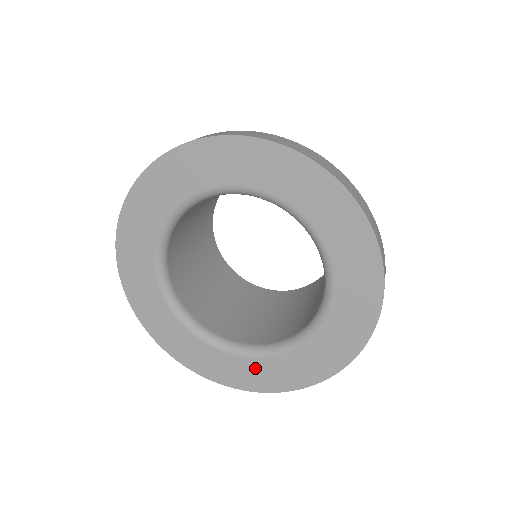
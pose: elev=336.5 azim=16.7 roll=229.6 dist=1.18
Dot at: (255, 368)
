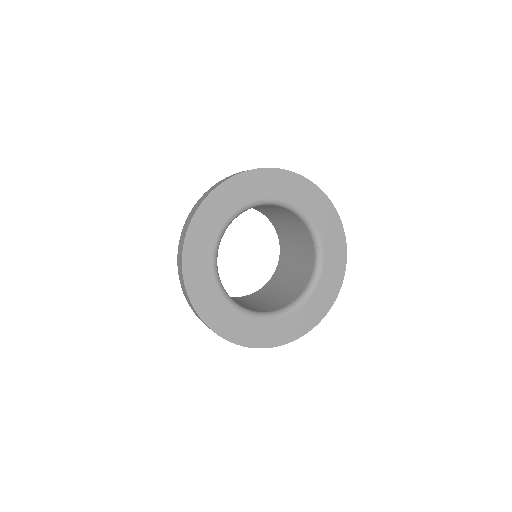
Dot at: (240, 323)
